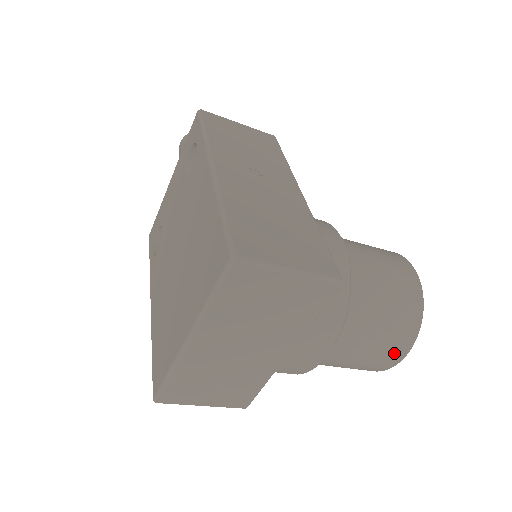
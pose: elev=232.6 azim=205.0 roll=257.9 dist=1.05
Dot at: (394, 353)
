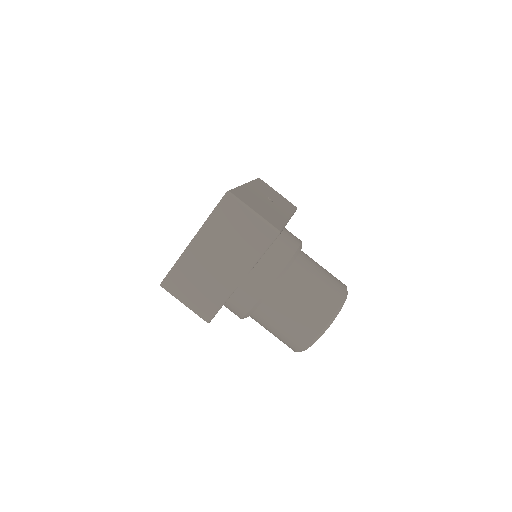
Dot at: (312, 325)
